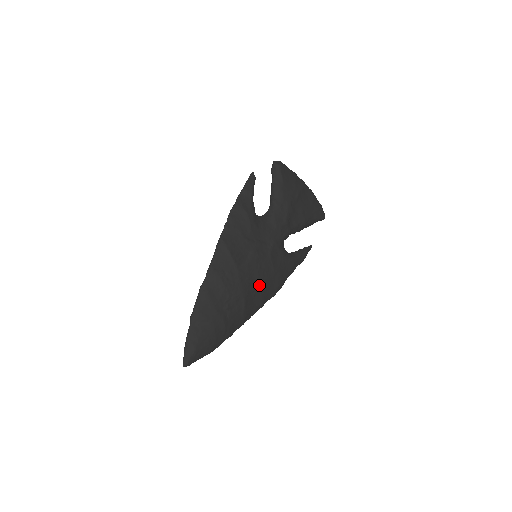
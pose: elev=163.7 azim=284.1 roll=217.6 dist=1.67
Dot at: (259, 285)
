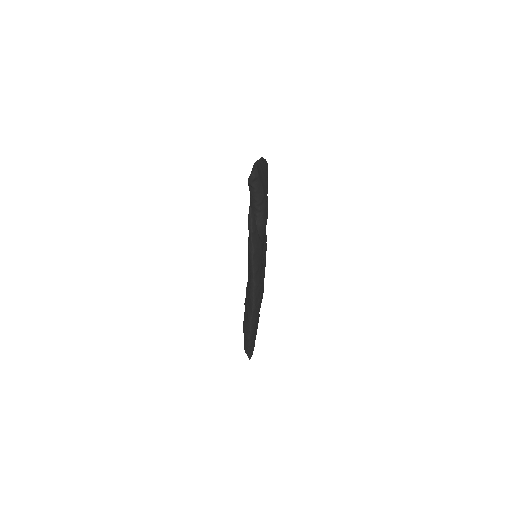
Dot at: occluded
